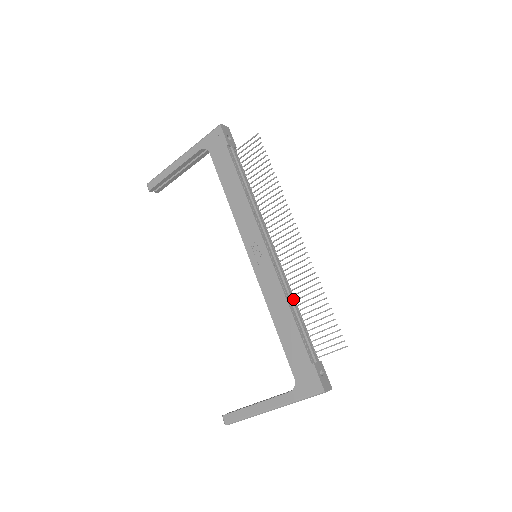
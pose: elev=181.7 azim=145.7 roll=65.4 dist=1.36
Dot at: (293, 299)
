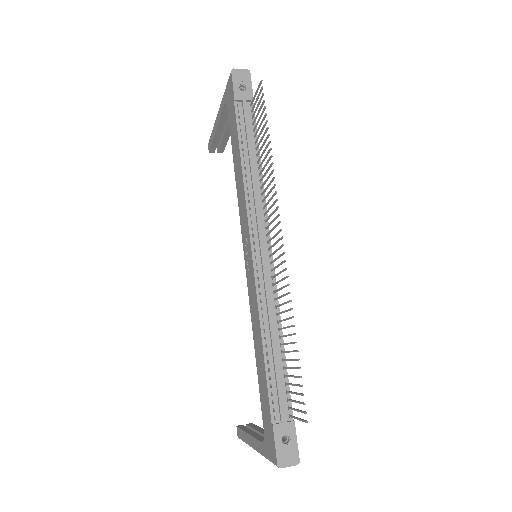
Dot at: (273, 328)
